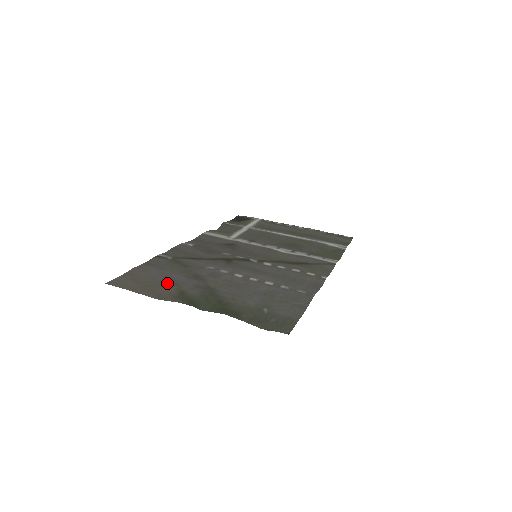
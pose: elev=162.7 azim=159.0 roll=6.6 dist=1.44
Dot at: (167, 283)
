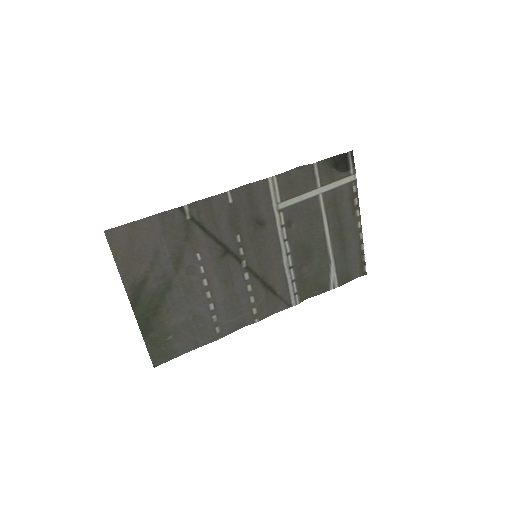
Dot at: (147, 260)
